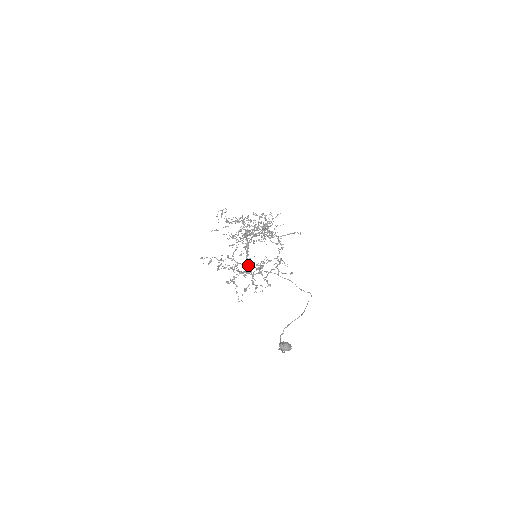
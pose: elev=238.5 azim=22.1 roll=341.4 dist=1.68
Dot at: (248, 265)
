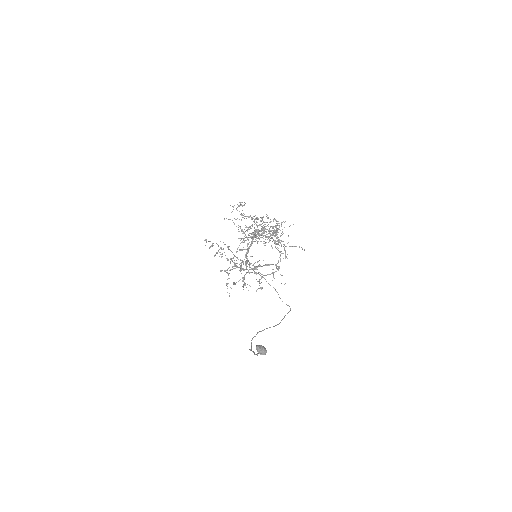
Dot at: (243, 261)
